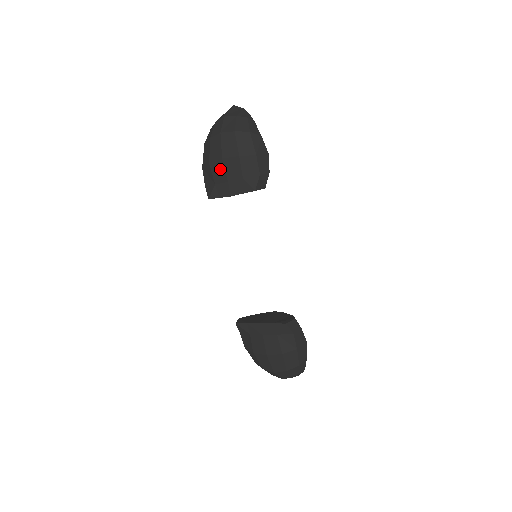
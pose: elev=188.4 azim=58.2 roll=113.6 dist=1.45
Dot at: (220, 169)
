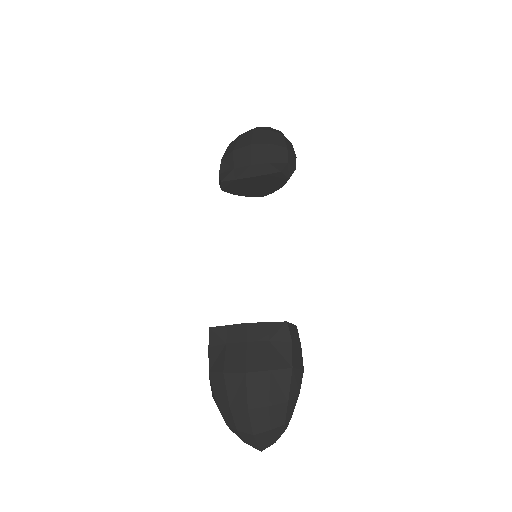
Dot at: (245, 154)
